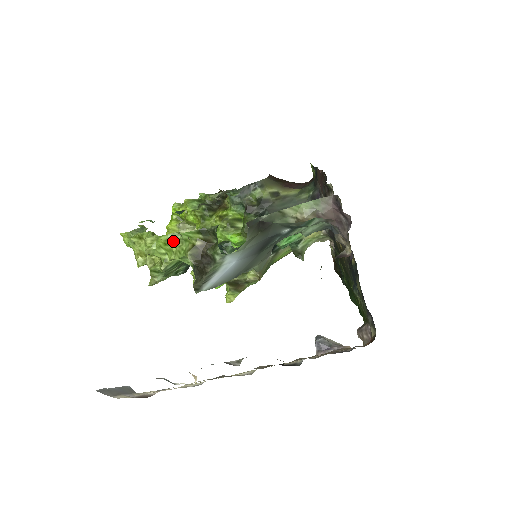
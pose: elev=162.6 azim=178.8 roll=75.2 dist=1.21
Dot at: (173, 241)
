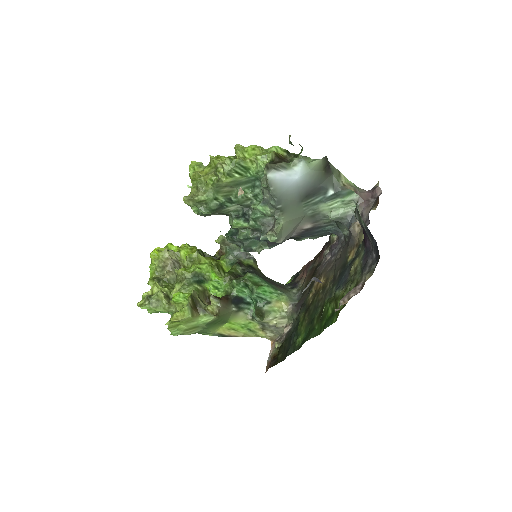
Dot at: (261, 149)
